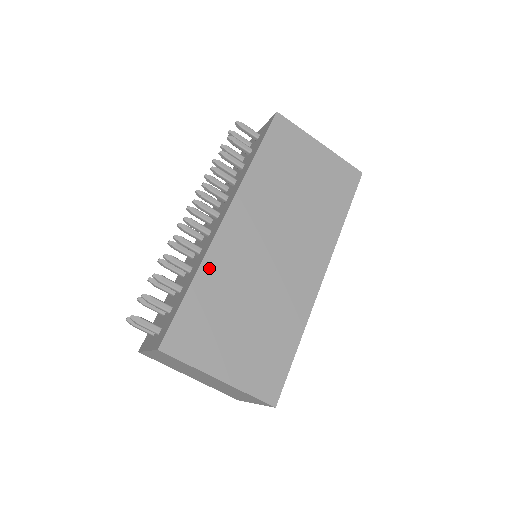
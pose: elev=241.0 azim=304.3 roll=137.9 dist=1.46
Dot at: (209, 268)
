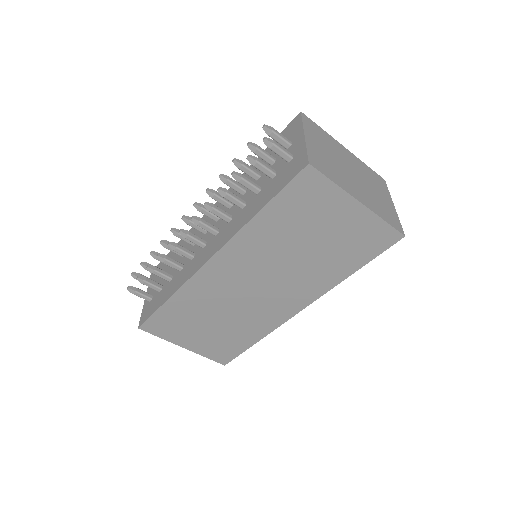
Dot at: (185, 293)
